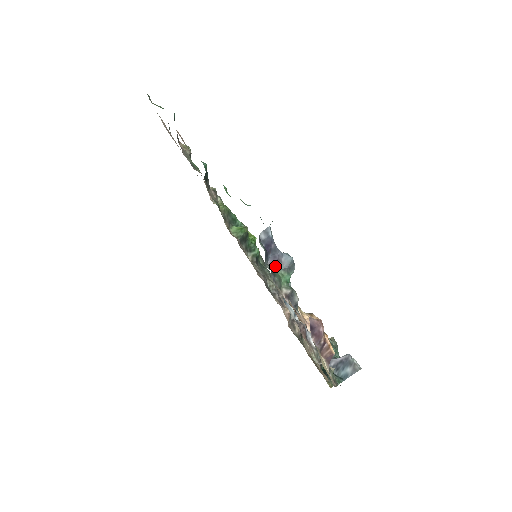
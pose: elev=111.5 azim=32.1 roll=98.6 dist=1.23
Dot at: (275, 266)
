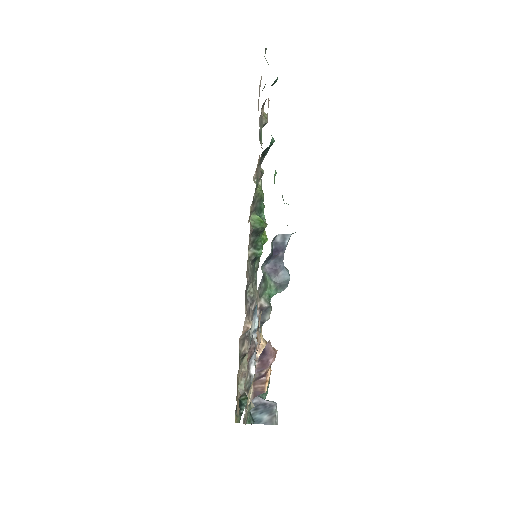
Dot at: (269, 274)
